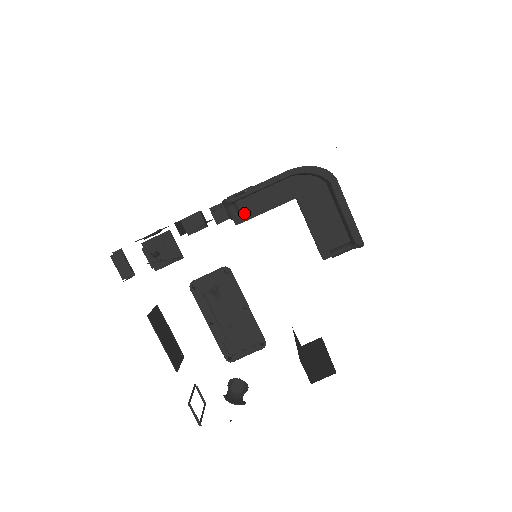
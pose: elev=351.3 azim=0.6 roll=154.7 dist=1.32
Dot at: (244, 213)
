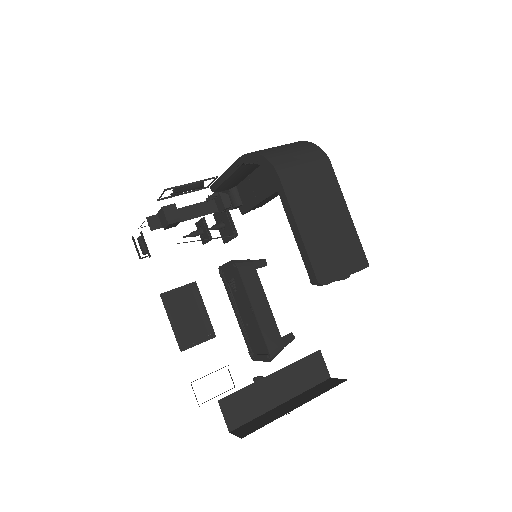
Dot at: (244, 202)
